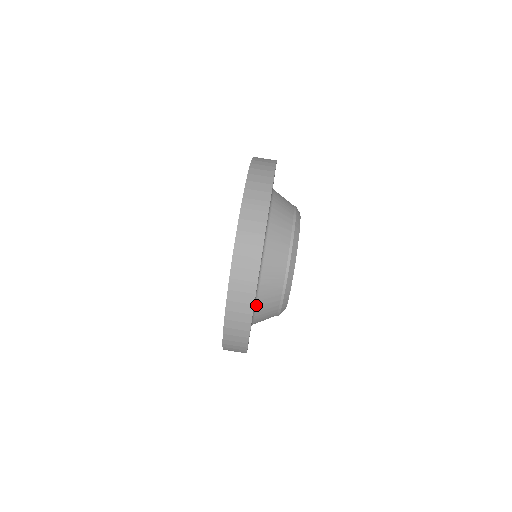
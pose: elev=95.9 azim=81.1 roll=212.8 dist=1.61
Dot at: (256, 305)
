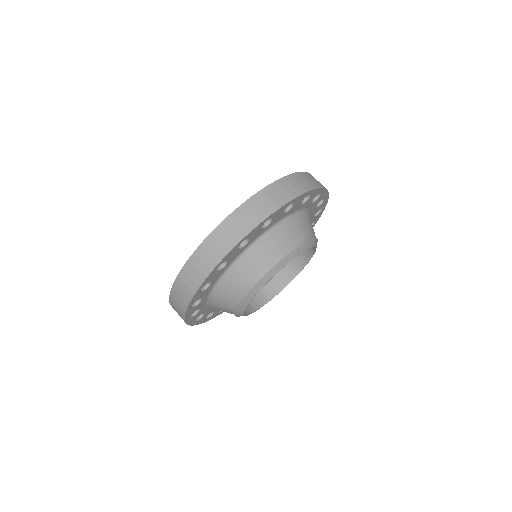
Dot at: (213, 292)
